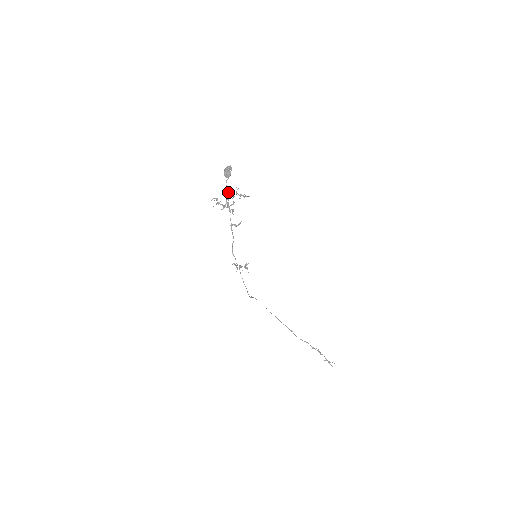
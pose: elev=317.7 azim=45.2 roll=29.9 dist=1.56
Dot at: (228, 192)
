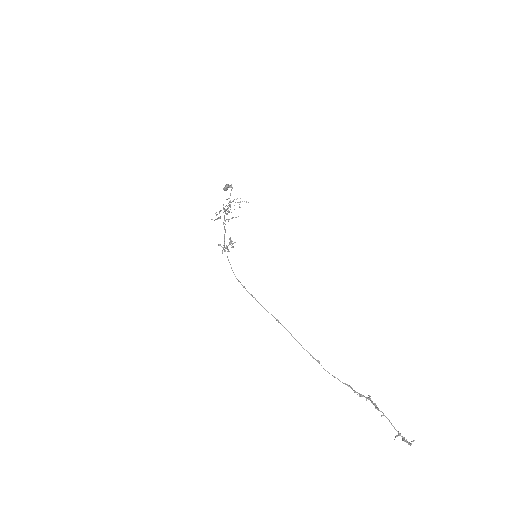
Dot at: (229, 206)
